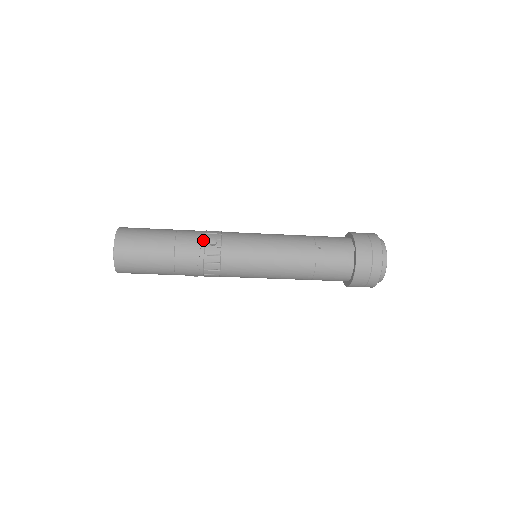
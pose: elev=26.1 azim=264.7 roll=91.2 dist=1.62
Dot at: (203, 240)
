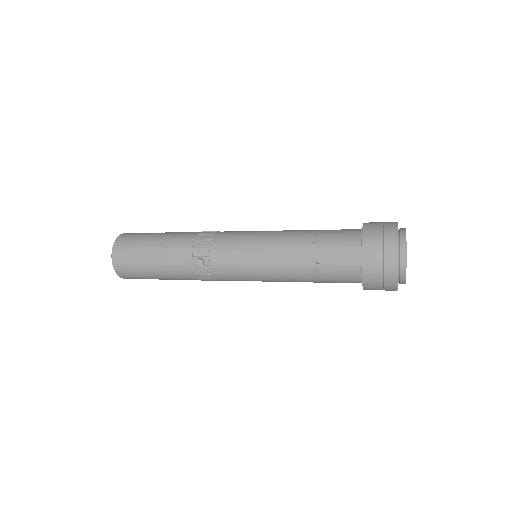
Dot at: (191, 259)
